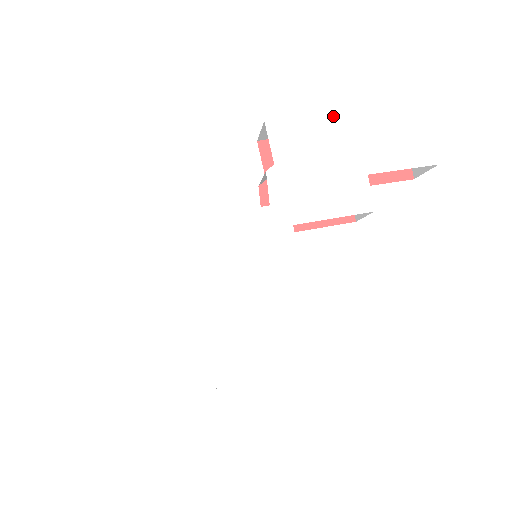
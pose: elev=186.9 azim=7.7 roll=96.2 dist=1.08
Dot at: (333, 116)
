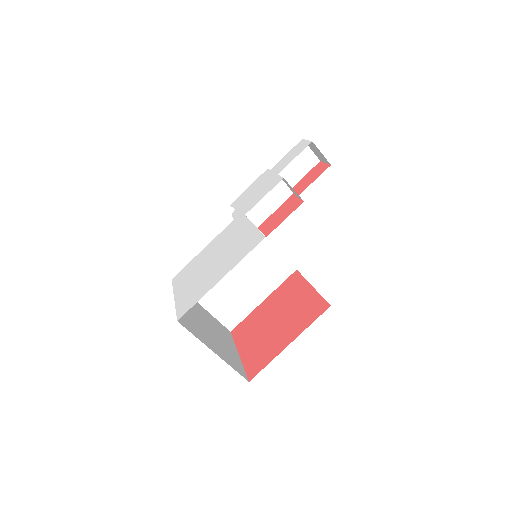
Dot at: (259, 178)
